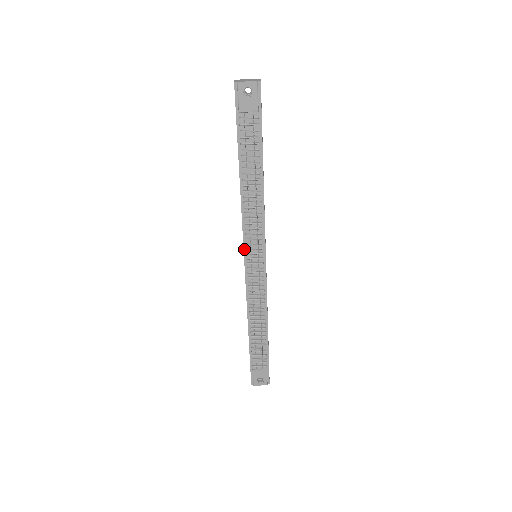
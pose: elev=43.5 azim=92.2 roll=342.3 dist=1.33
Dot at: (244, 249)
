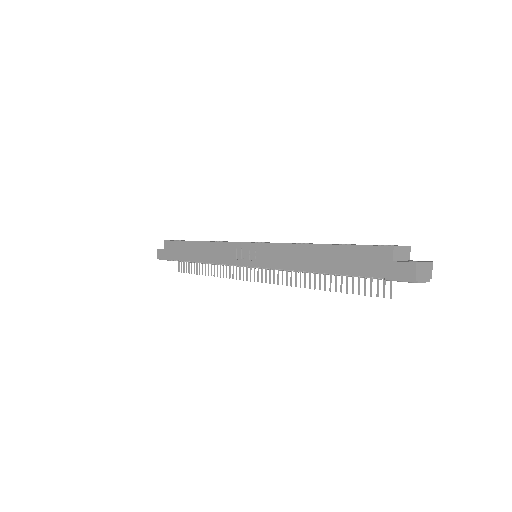
Dot at: (256, 267)
